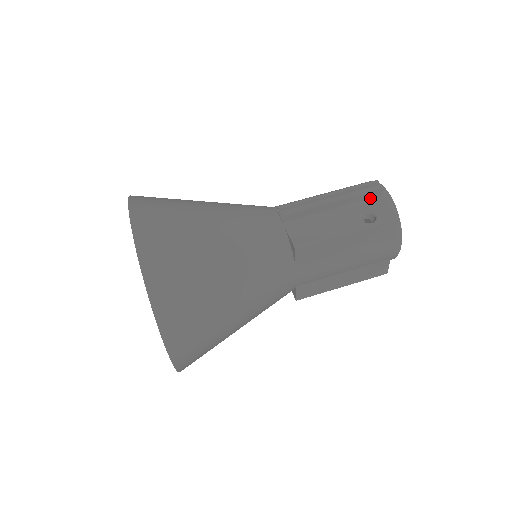
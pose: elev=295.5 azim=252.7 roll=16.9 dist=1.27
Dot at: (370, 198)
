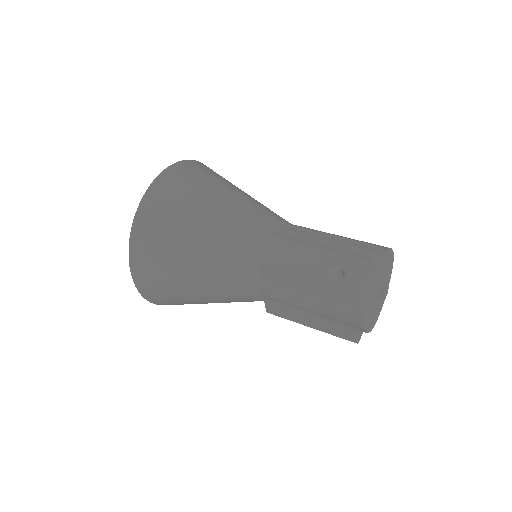
Dot at: (359, 259)
